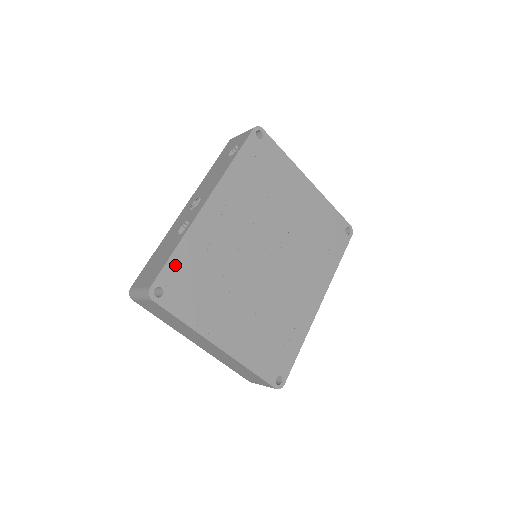
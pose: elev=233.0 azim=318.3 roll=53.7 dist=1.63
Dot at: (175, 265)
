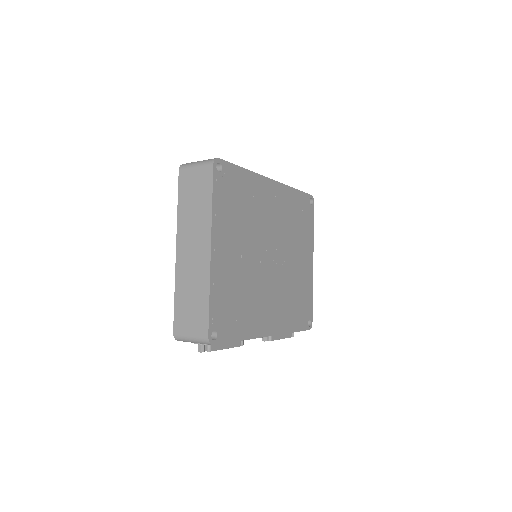
Dot at: (236, 173)
